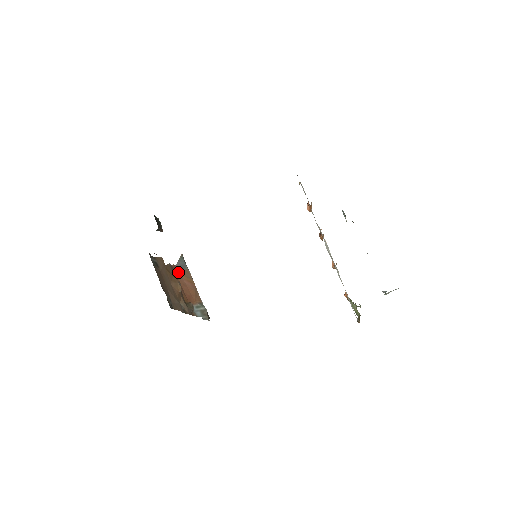
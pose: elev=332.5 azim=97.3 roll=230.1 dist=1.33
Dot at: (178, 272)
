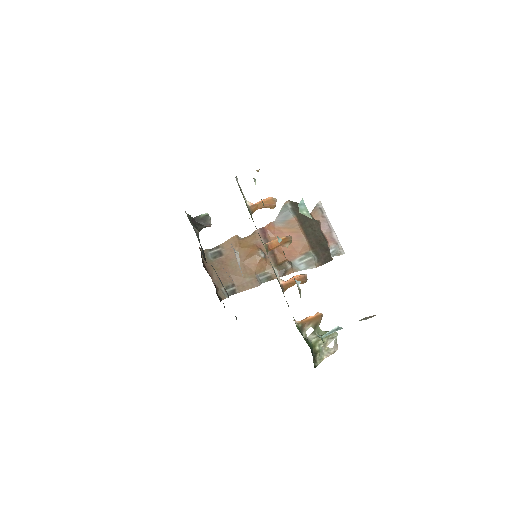
Dot at: (277, 228)
